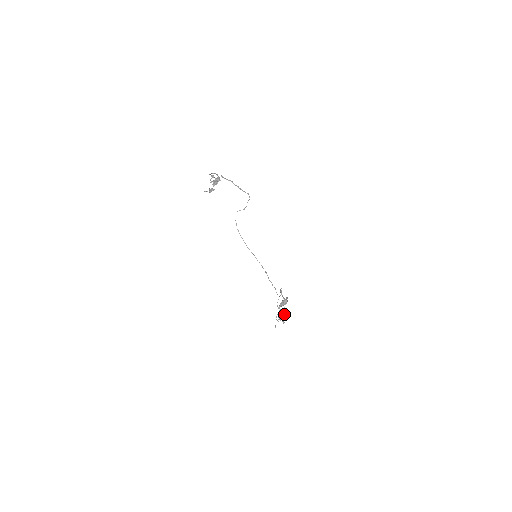
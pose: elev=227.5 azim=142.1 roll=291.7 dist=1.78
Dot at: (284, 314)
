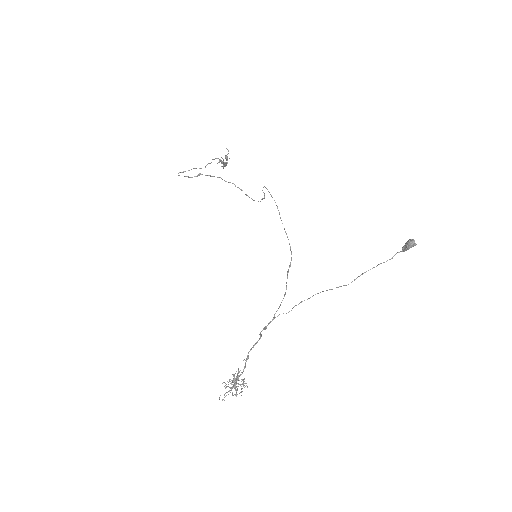
Dot at: occluded
